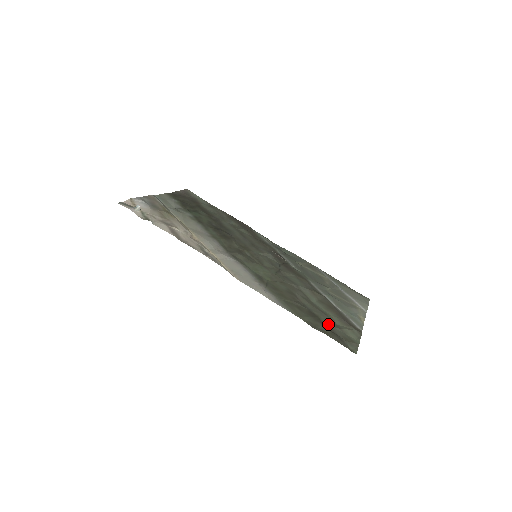
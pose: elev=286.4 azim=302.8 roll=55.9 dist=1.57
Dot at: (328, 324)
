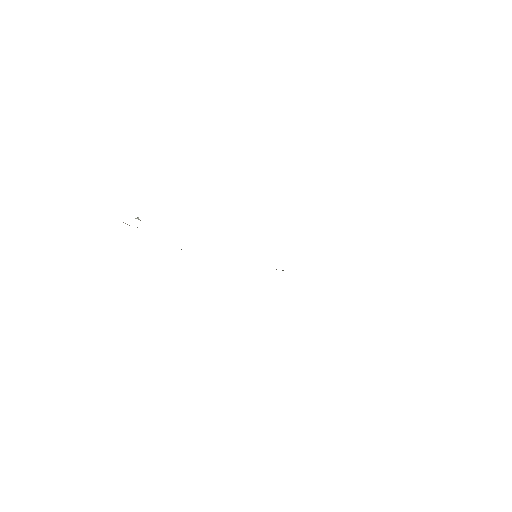
Dot at: occluded
